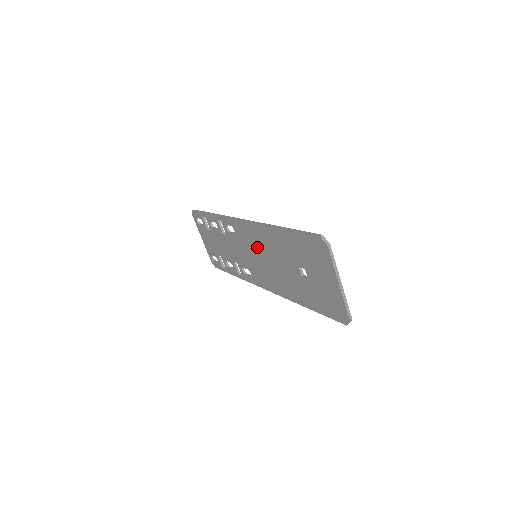
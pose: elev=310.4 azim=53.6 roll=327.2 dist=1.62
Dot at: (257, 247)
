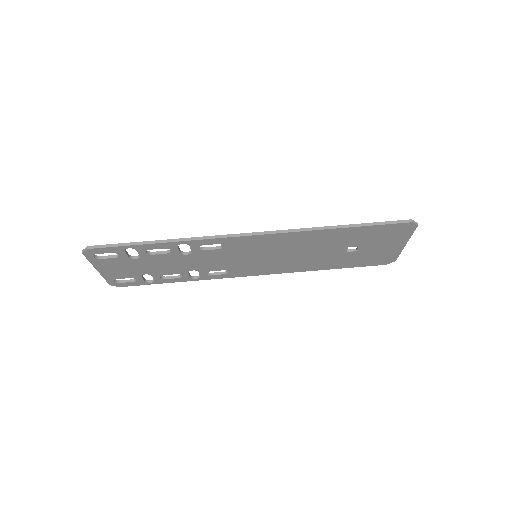
Dot at: (271, 250)
